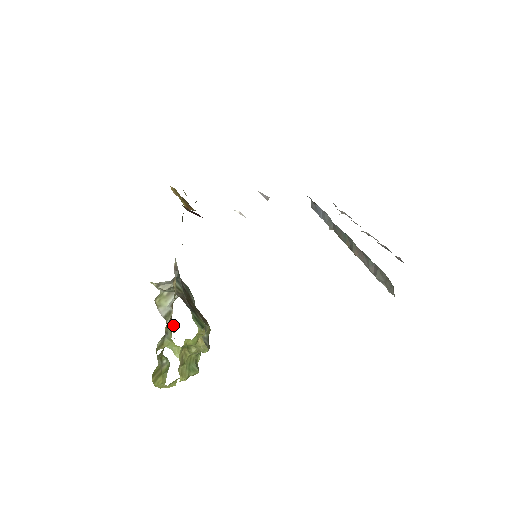
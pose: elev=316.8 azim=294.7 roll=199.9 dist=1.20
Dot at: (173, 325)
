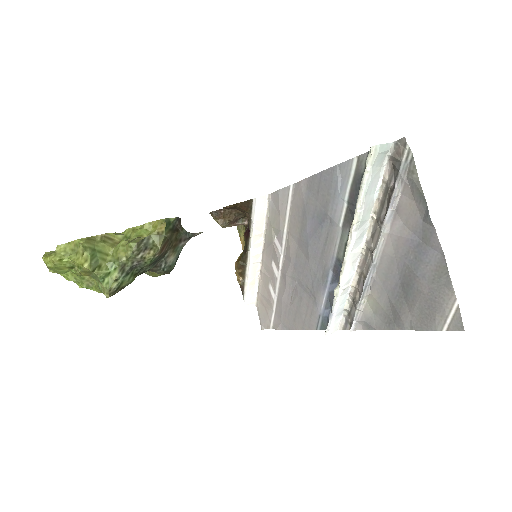
Dot at: occluded
